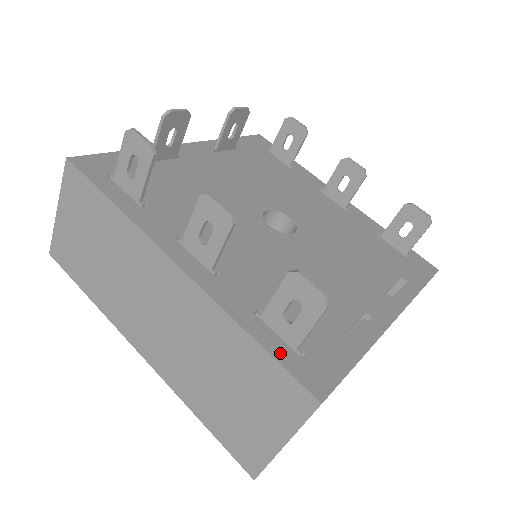
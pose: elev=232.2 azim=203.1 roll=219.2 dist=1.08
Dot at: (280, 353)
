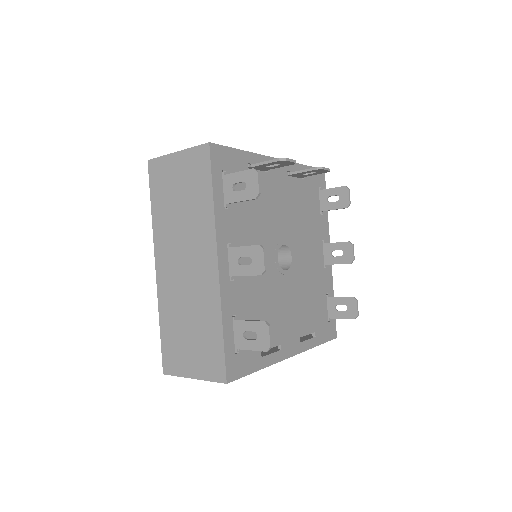
Dot at: (228, 347)
